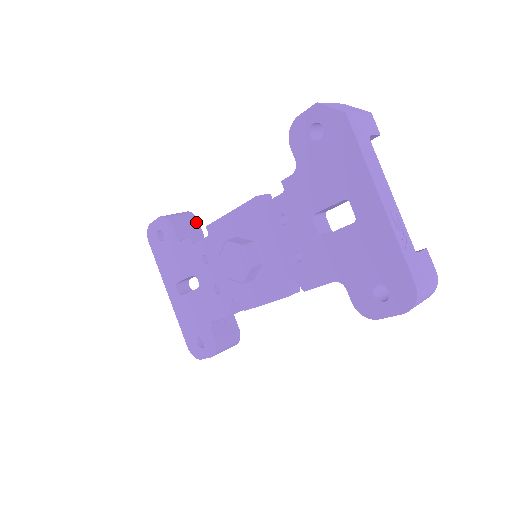
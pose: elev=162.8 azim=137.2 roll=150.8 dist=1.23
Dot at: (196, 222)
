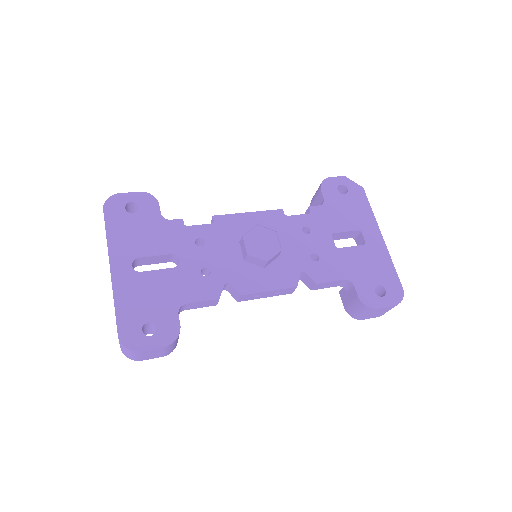
Dot at: occluded
